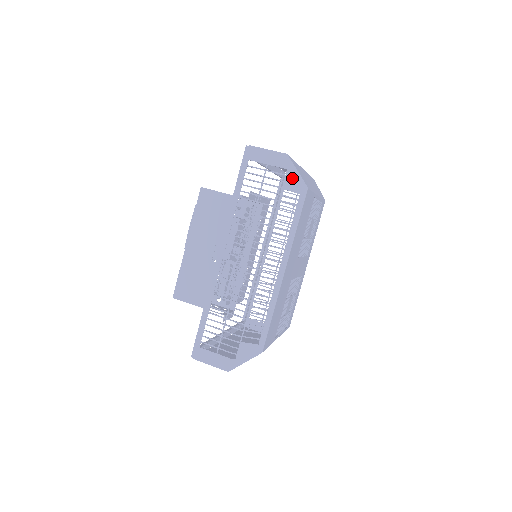
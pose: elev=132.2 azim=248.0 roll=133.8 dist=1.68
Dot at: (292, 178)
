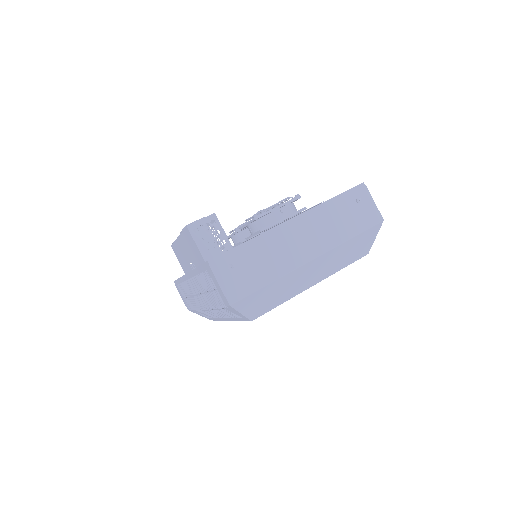
Dot at: (235, 312)
